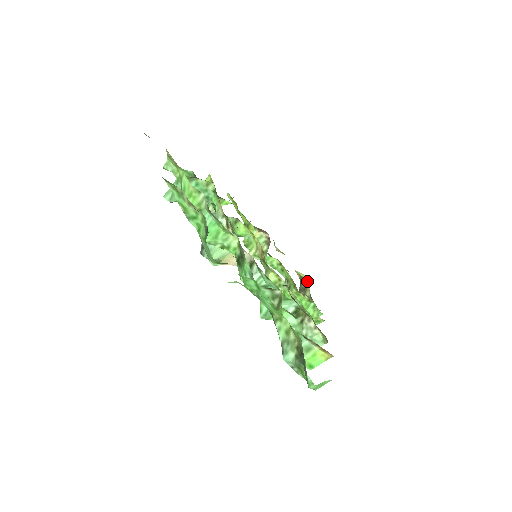
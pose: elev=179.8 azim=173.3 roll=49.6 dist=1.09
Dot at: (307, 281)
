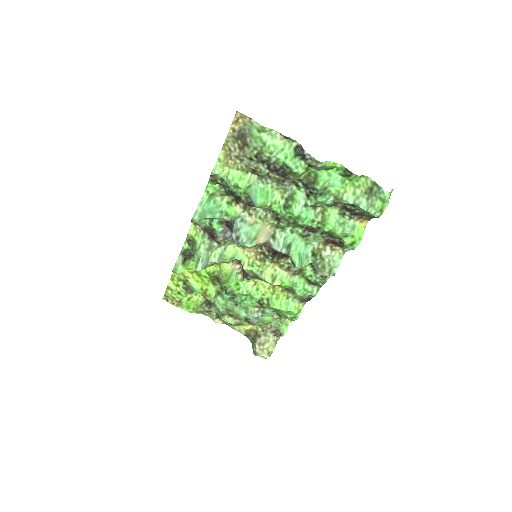
Dot at: (254, 328)
